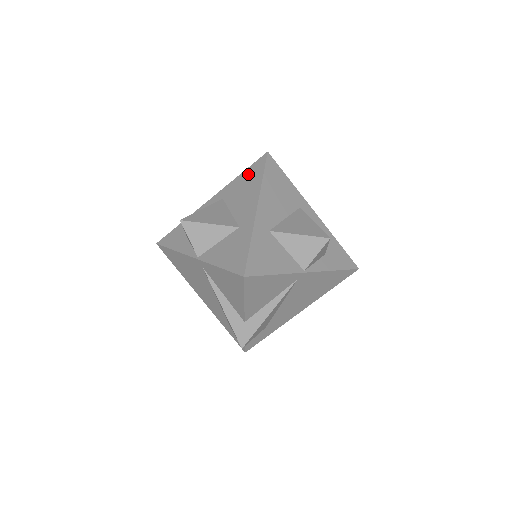
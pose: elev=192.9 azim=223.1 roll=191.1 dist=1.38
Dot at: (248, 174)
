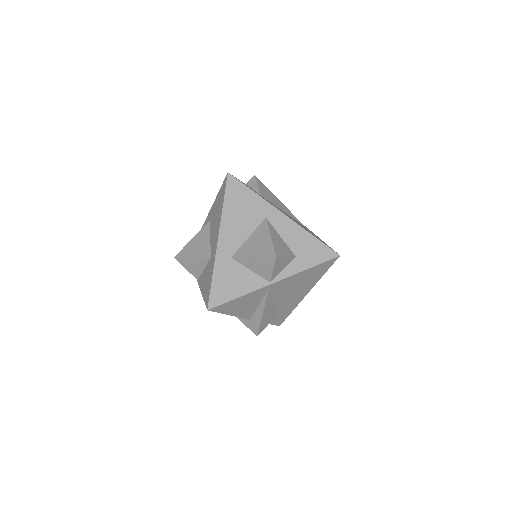
Dot at: (219, 197)
